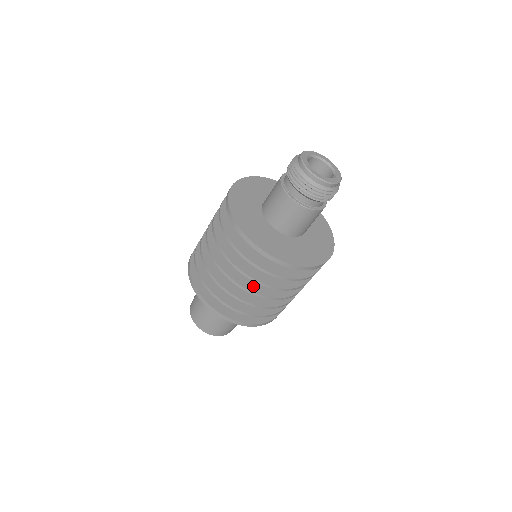
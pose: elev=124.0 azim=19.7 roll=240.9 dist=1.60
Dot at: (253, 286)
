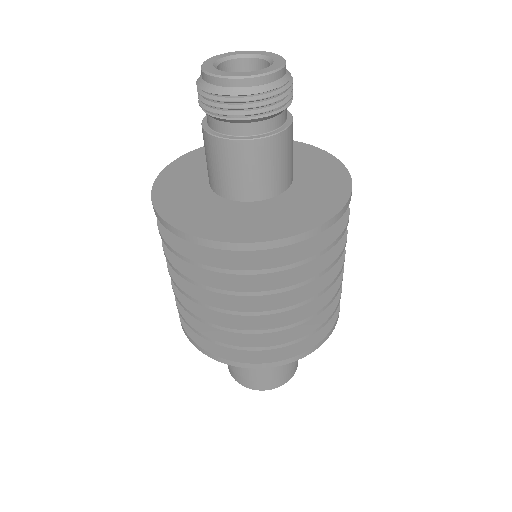
Dot at: (299, 292)
